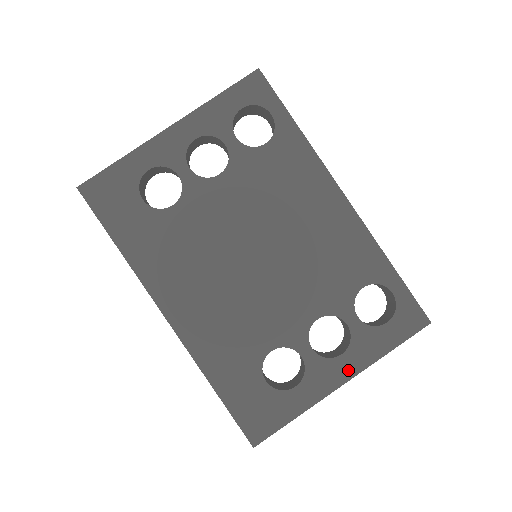
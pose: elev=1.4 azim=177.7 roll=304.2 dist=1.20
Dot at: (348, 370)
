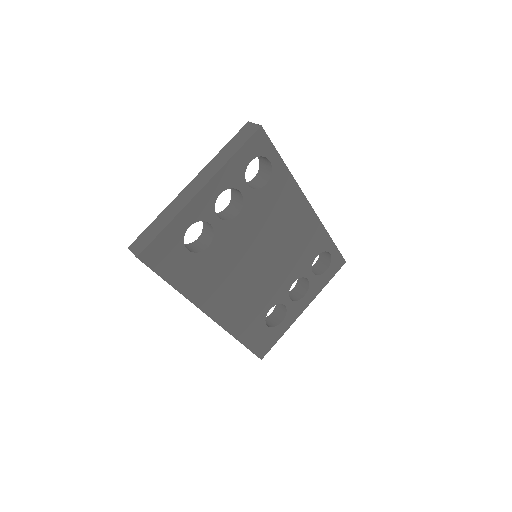
Dot at: (307, 302)
